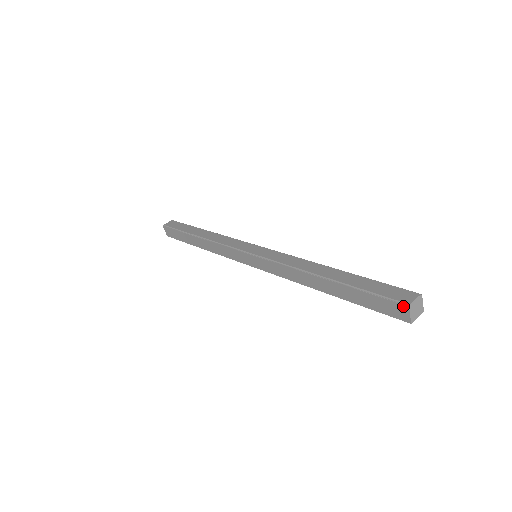
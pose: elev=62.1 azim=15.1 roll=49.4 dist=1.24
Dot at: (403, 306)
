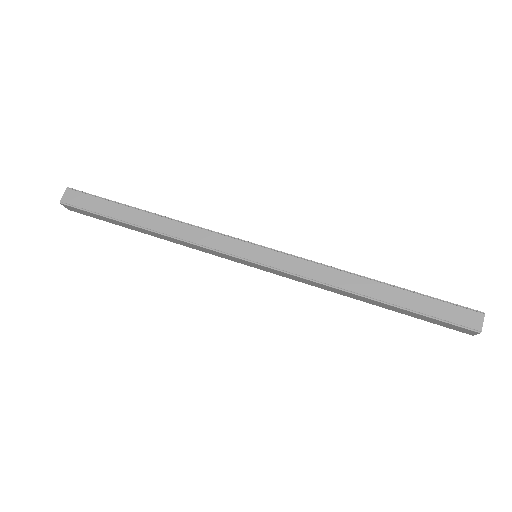
Dot at: (473, 332)
